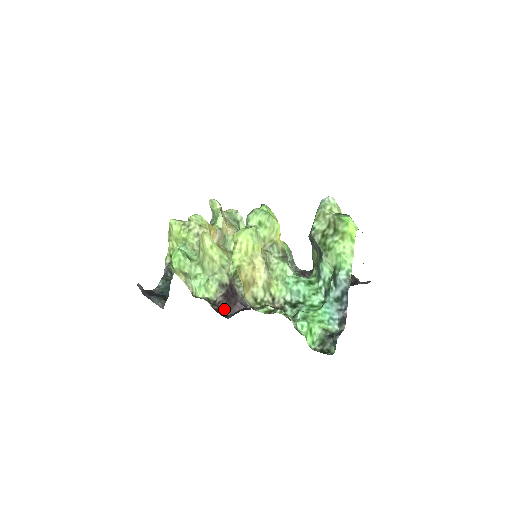
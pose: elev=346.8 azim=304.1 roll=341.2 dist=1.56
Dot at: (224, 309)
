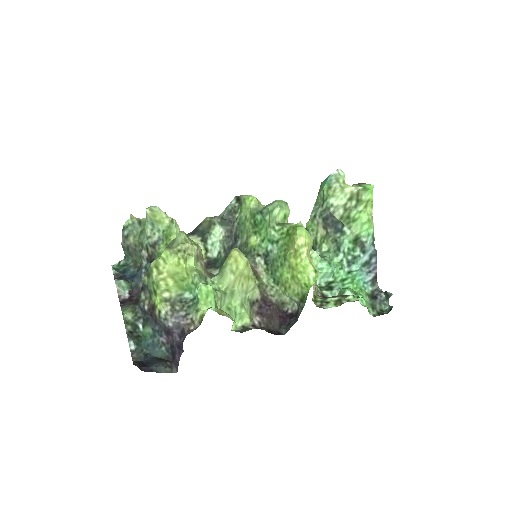
Dot at: (271, 327)
